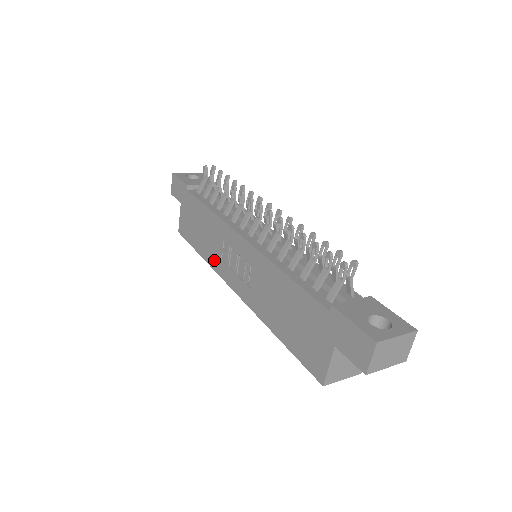
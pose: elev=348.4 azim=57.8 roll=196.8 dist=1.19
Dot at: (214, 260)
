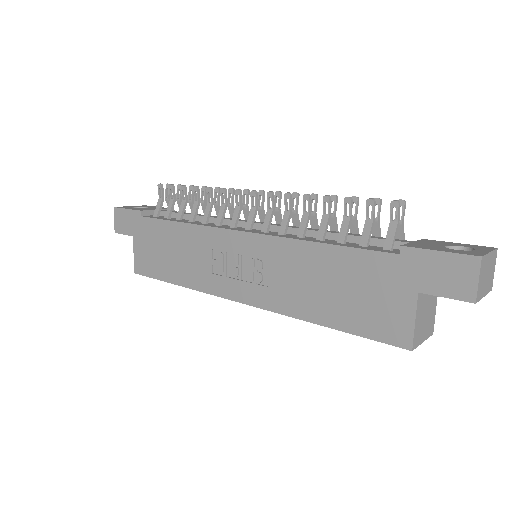
Dot at: (200, 280)
